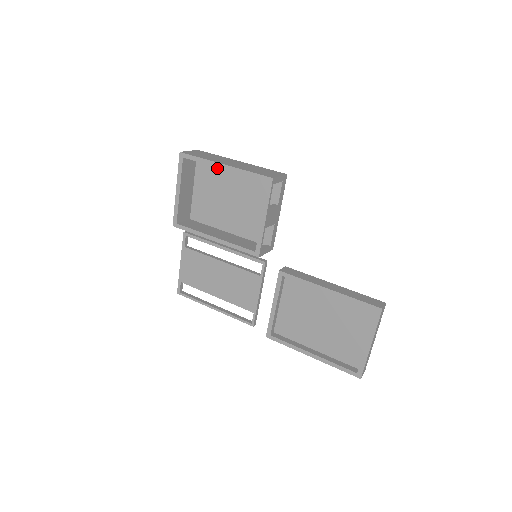
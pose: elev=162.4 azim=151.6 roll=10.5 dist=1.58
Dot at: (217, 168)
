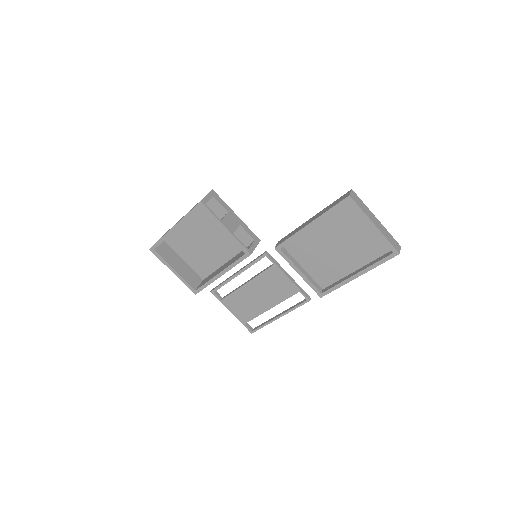
Dot at: (179, 233)
